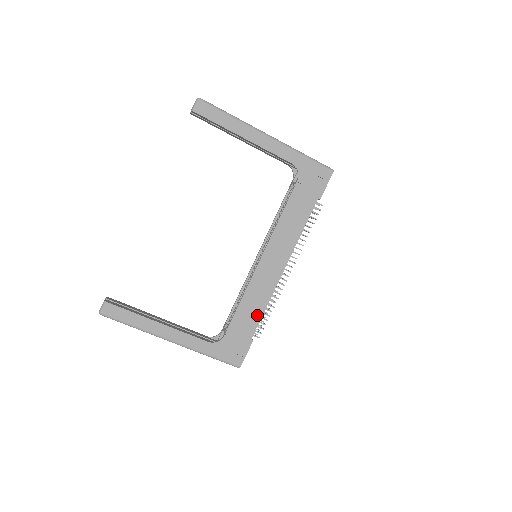
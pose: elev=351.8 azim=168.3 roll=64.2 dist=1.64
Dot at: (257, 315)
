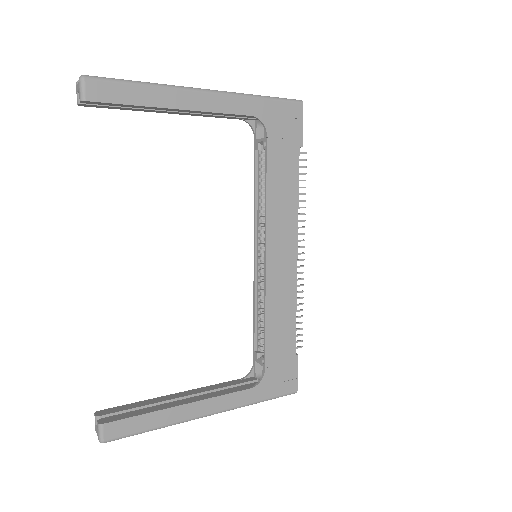
Dot at: (290, 325)
